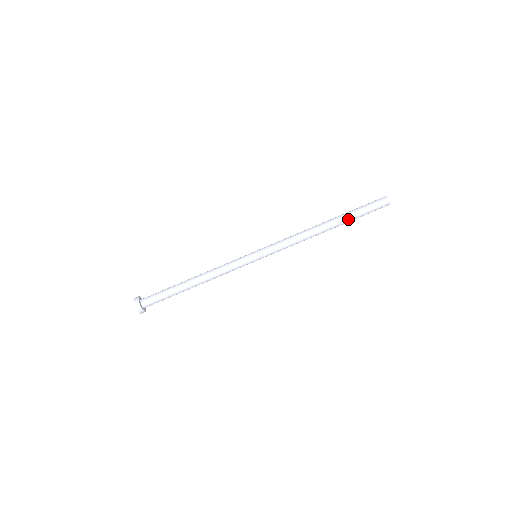
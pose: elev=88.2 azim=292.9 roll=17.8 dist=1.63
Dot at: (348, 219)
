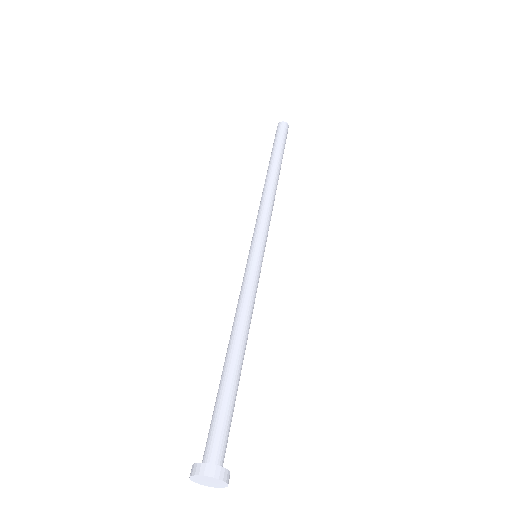
Dot at: (281, 157)
